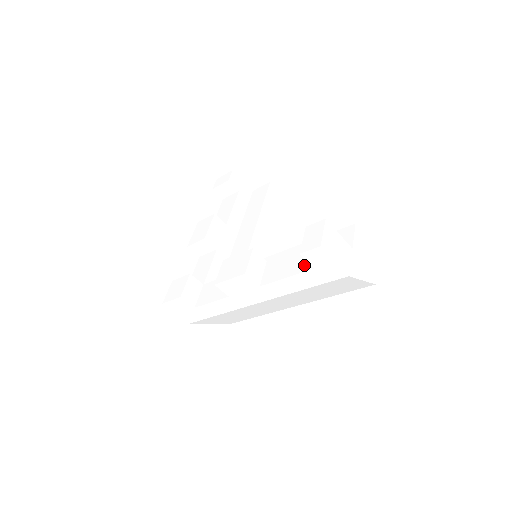
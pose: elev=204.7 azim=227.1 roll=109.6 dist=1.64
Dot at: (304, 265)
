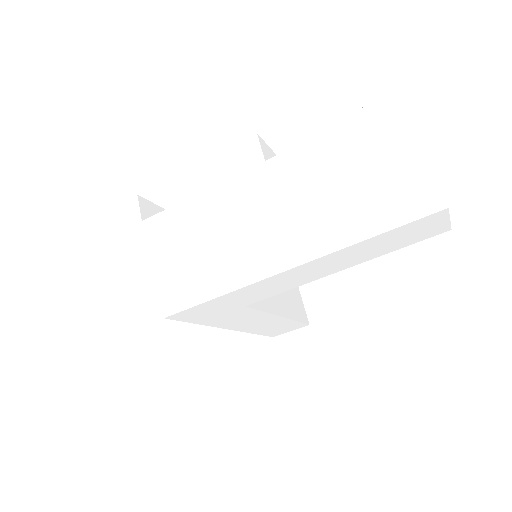
Dot at: occluded
